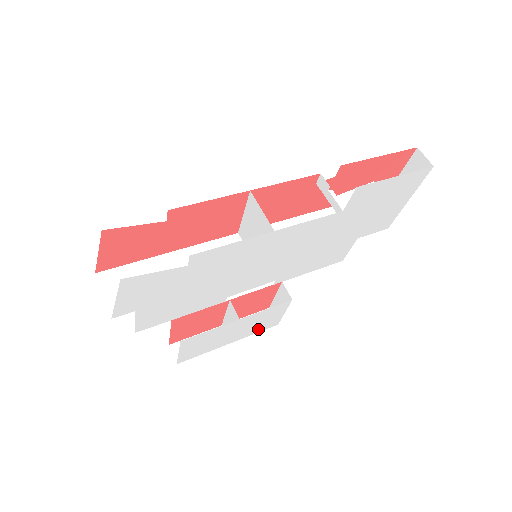
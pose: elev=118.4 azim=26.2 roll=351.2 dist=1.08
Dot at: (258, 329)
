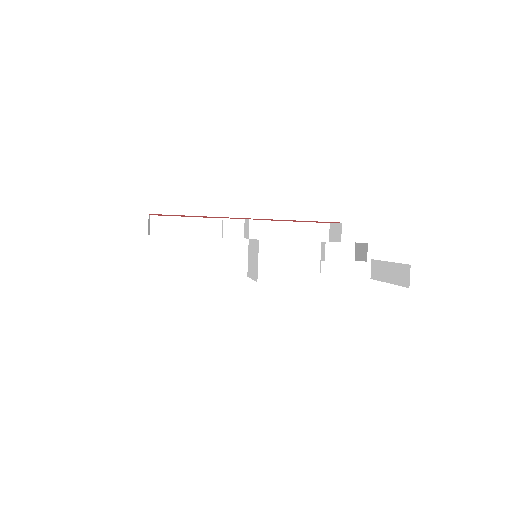
Dot at: occluded
